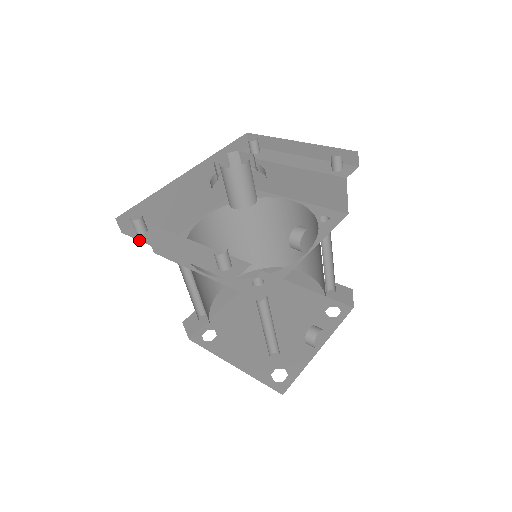
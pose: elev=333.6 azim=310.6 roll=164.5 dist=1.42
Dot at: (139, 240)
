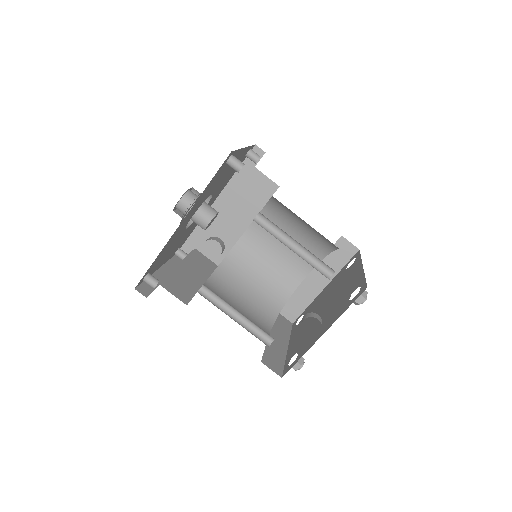
Dot at: occluded
